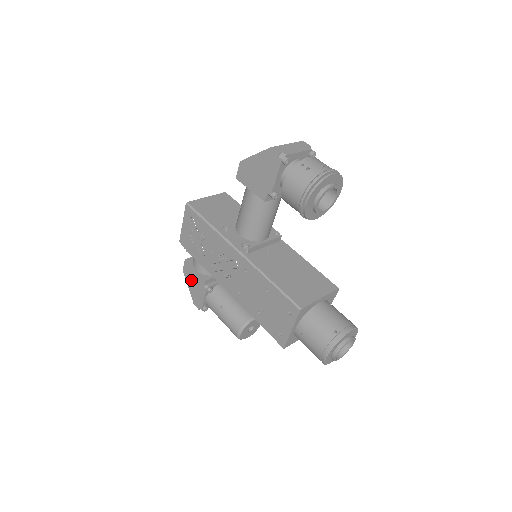
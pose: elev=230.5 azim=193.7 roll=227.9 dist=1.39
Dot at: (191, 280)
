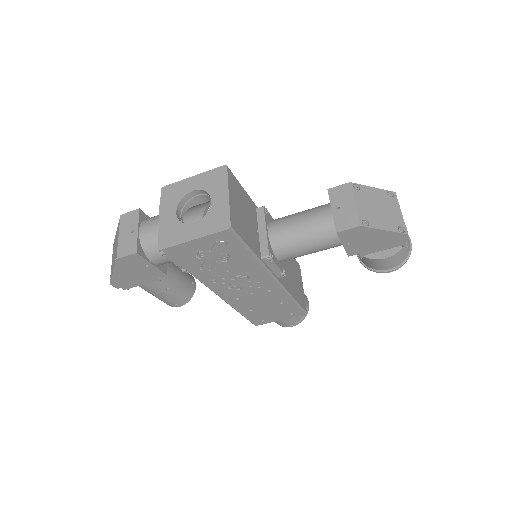
Dot at: (130, 269)
